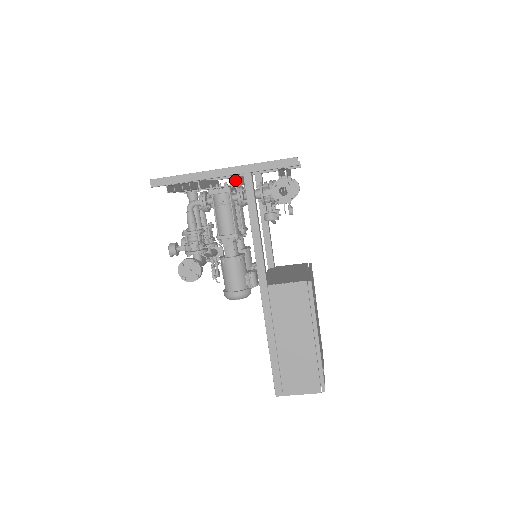
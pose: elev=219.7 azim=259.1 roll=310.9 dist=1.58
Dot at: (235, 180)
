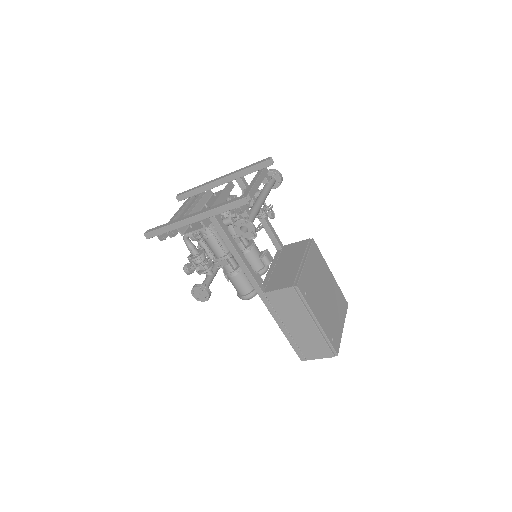
Dot at: (207, 219)
